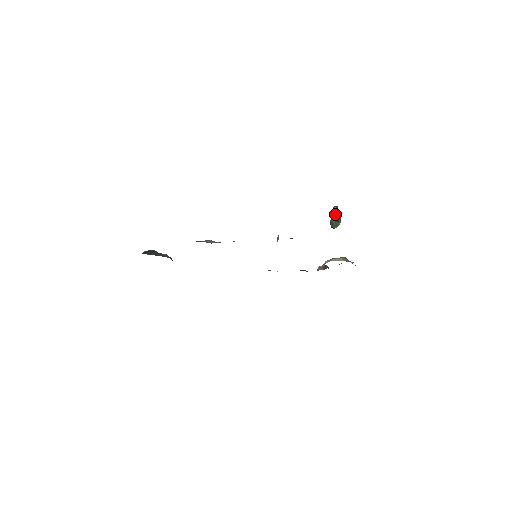
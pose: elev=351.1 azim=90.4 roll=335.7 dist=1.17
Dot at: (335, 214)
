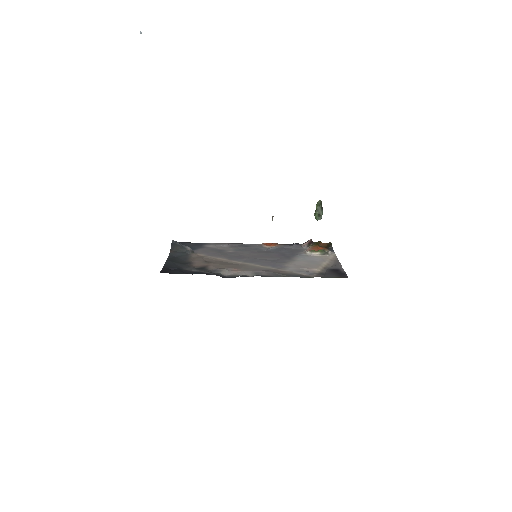
Dot at: (319, 209)
